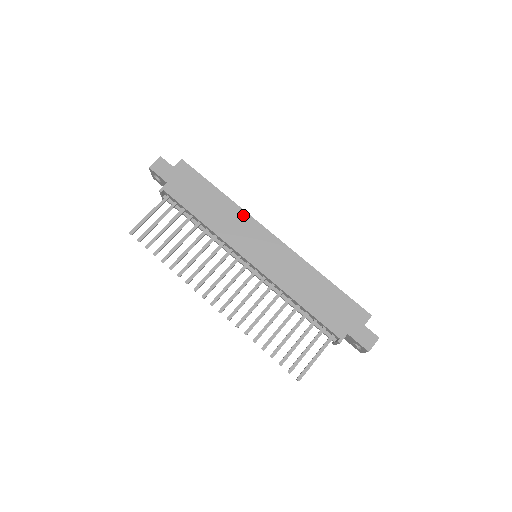
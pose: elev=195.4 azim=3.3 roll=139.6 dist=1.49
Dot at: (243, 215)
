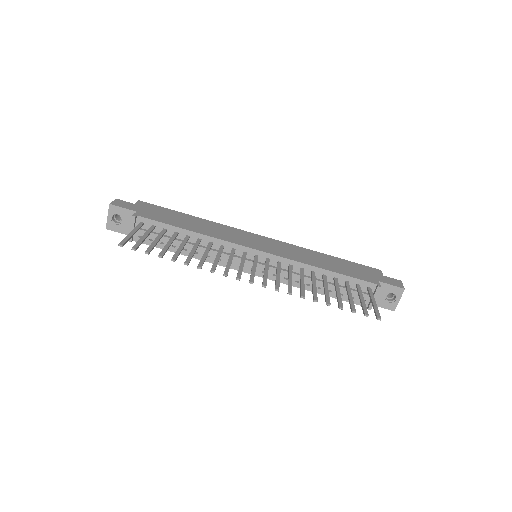
Dot at: (225, 227)
